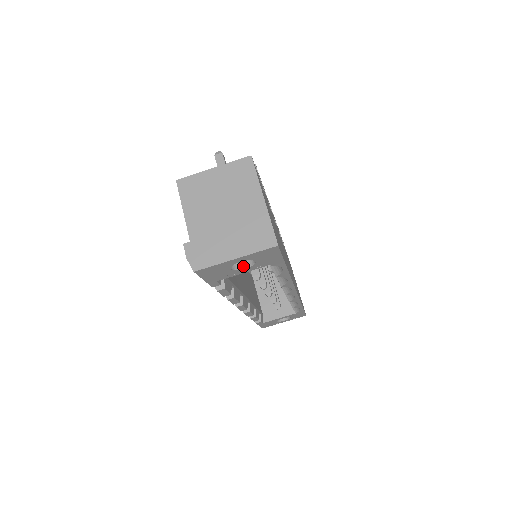
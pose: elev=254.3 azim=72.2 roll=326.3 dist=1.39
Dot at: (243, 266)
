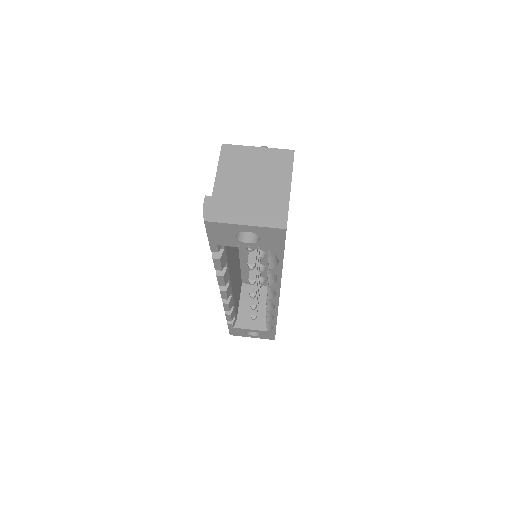
Dot at: (247, 240)
